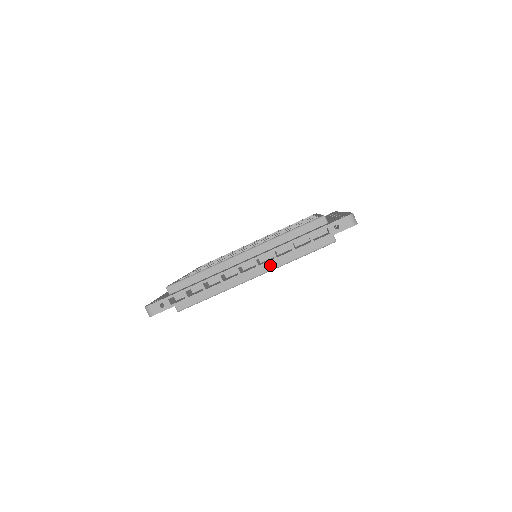
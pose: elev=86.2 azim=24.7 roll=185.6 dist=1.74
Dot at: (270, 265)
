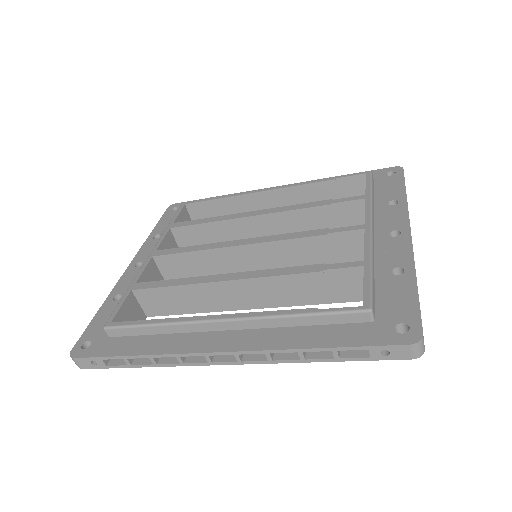
Dot at: occluded
